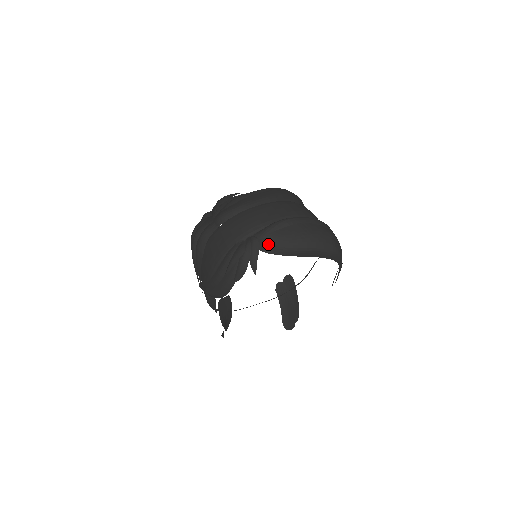
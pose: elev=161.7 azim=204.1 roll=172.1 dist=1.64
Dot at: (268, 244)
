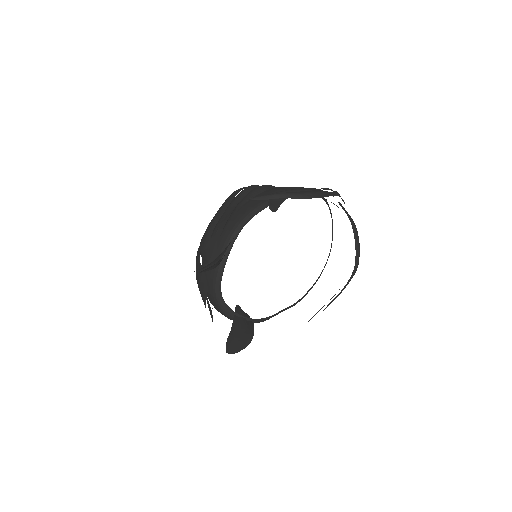
Dot at: (344, 208)
